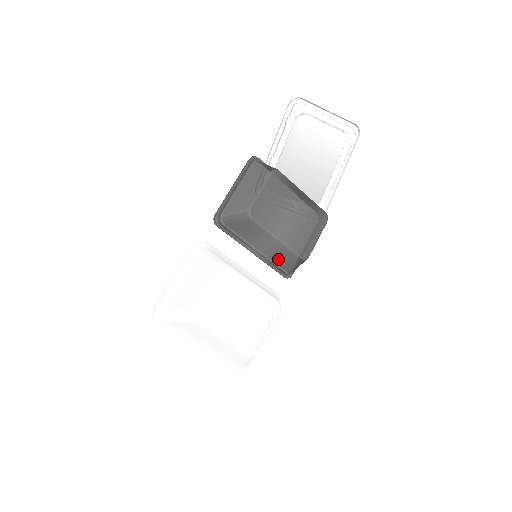
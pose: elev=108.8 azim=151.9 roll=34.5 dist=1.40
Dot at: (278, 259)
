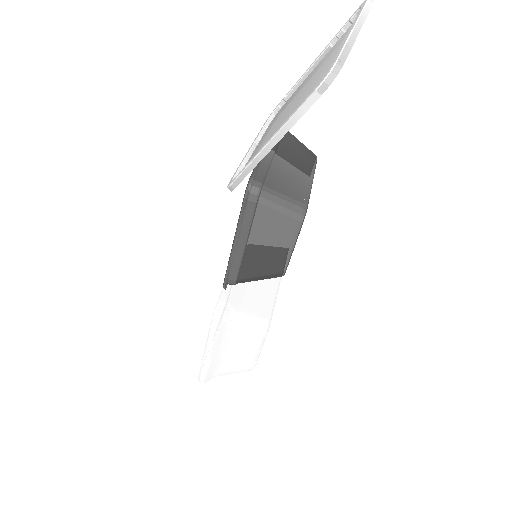
Dot at: occluded
